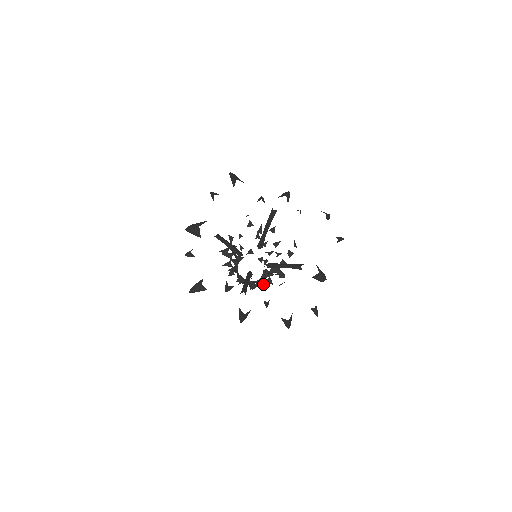
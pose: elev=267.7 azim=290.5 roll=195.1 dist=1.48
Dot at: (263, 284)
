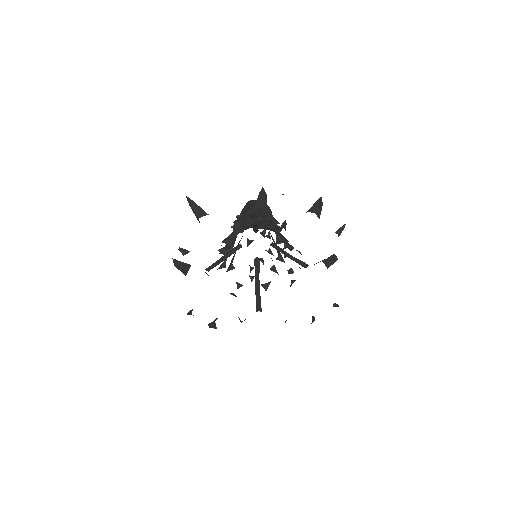
Dot at: (274, 269)
